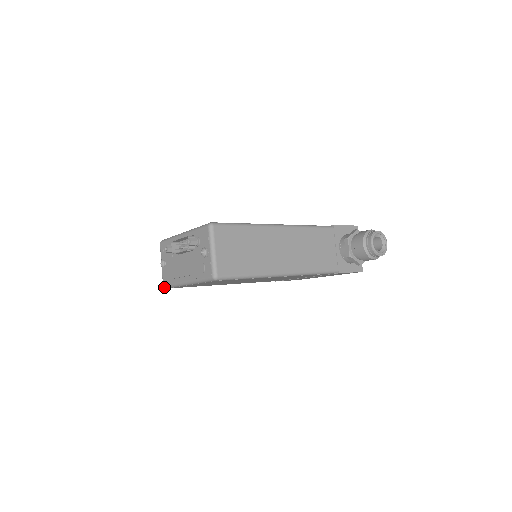
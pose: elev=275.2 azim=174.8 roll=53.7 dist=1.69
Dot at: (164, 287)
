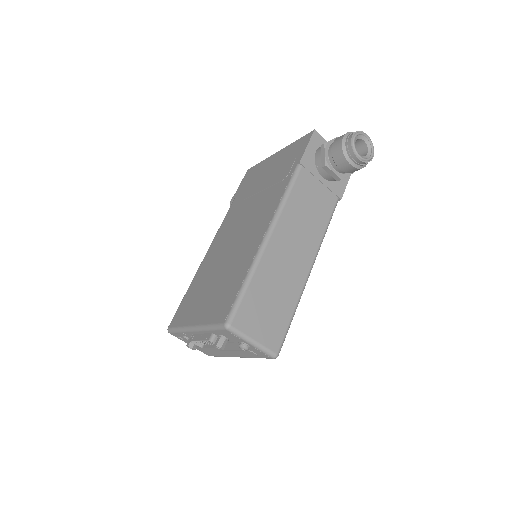
Dot at: occluded
